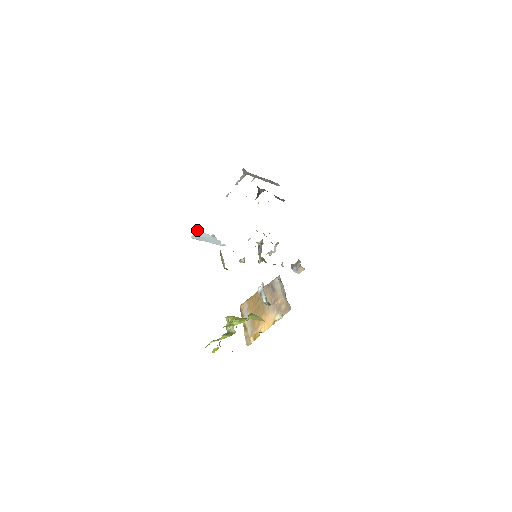
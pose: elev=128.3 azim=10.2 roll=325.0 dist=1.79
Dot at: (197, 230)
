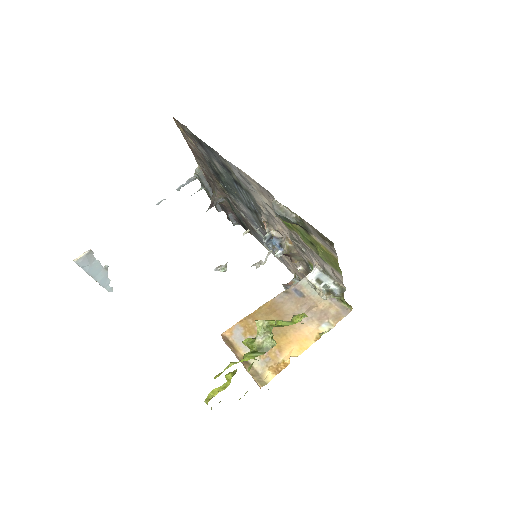
Dot at: (90, 250)
